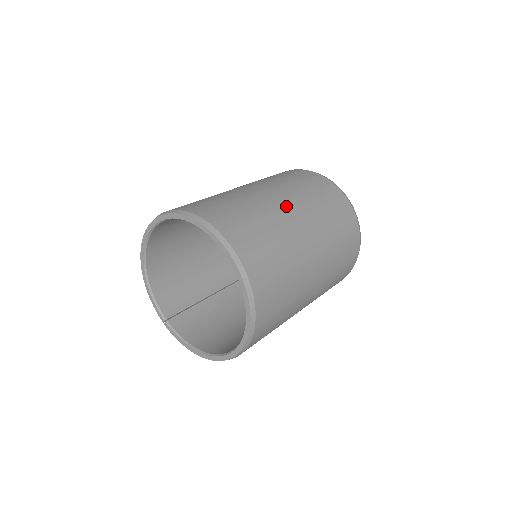
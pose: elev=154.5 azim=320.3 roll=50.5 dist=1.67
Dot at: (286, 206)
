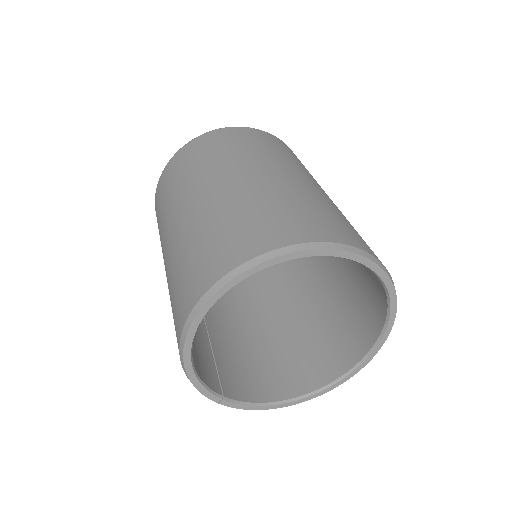
Dot at: (317, 186)
